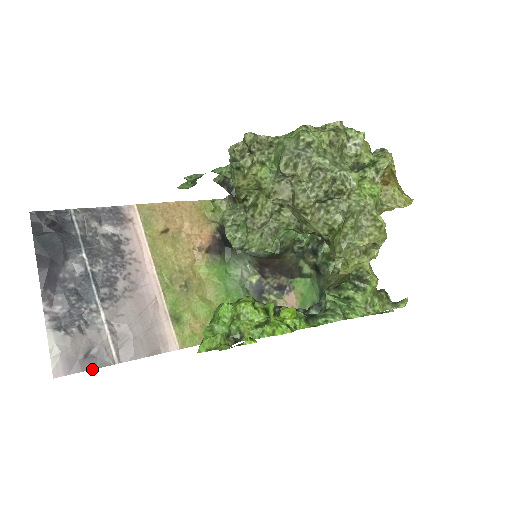
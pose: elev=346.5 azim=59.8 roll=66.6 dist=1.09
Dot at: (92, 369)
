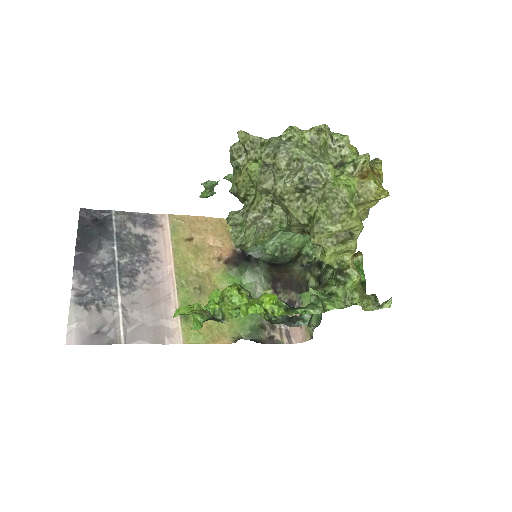
Dot at: (100, 344)
